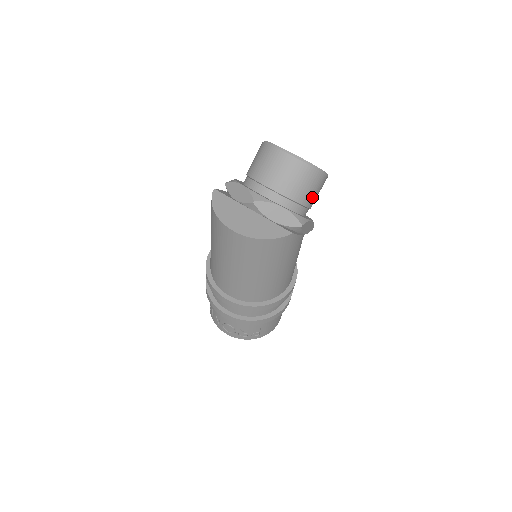
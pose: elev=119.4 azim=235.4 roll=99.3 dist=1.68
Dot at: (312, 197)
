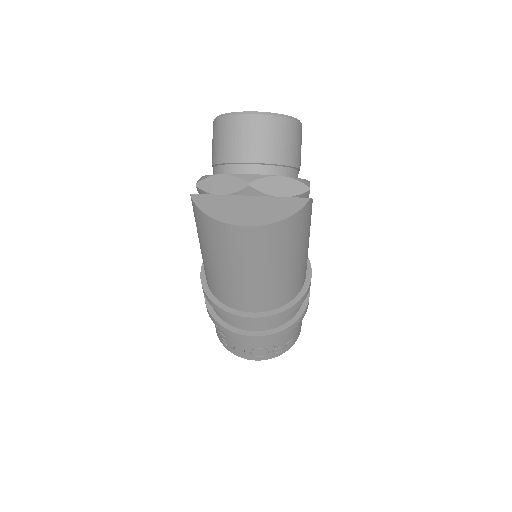
Dot at: (299, 155)
